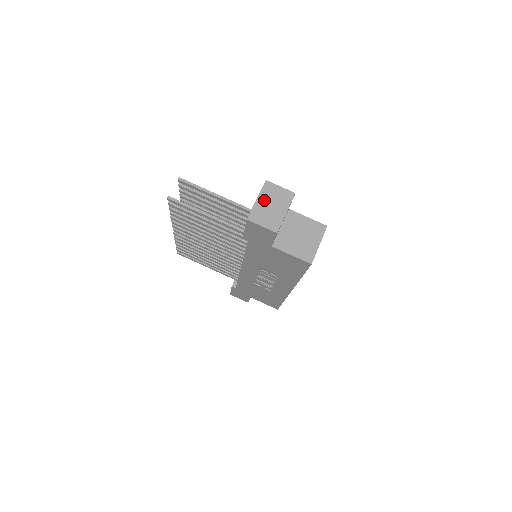
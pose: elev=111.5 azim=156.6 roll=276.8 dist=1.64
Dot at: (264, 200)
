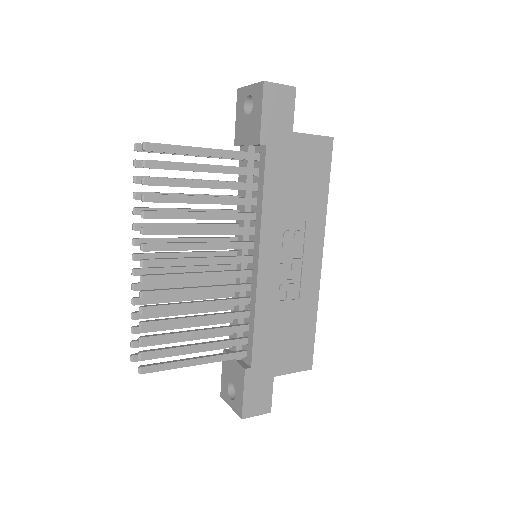
Dot at: occluded
